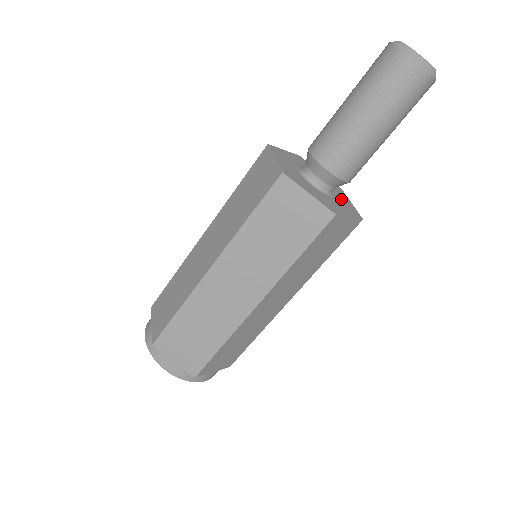
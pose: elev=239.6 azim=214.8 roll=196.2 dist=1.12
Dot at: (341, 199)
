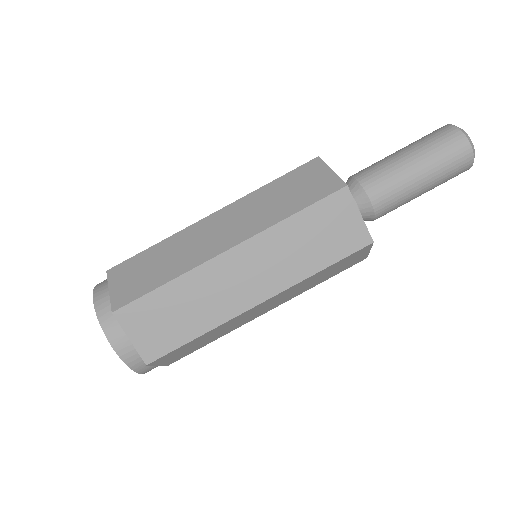
Dot at: occluded
